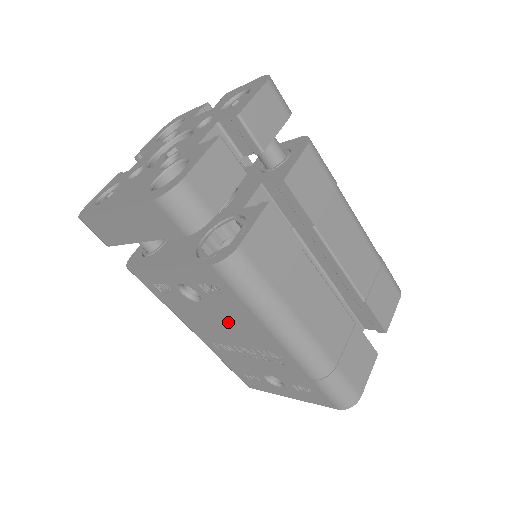
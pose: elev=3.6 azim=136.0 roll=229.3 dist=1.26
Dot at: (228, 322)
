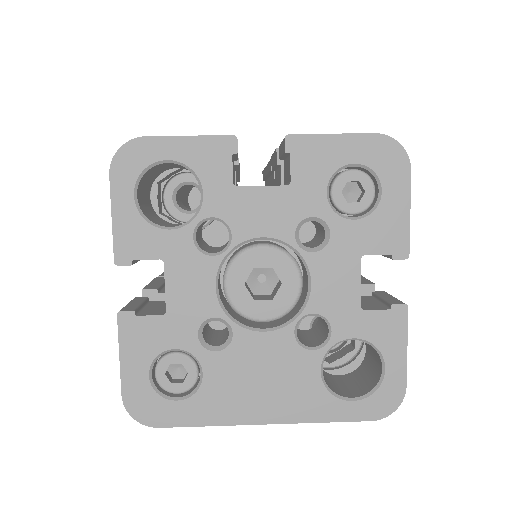
Dot at: occluded
